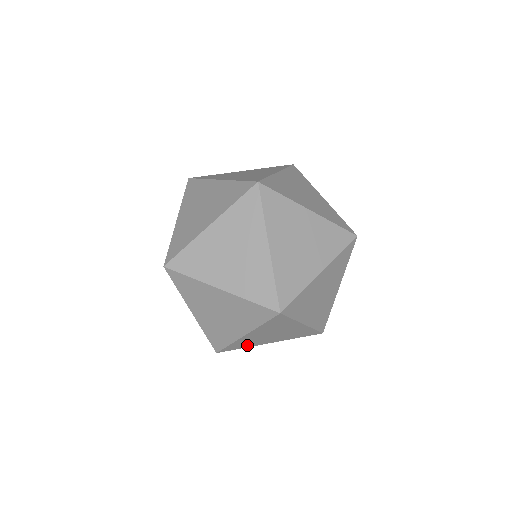
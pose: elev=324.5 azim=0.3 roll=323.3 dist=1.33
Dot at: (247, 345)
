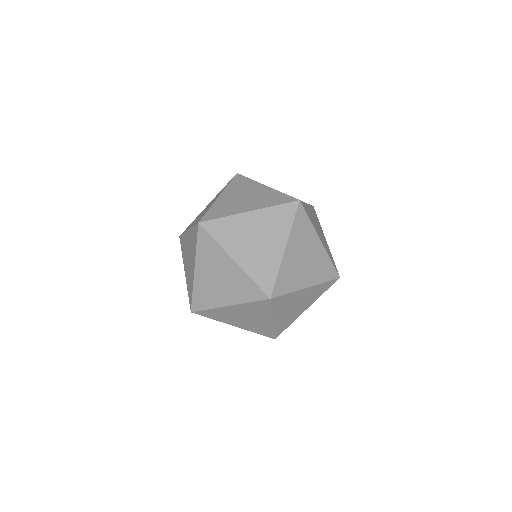
Dot at: occluded
